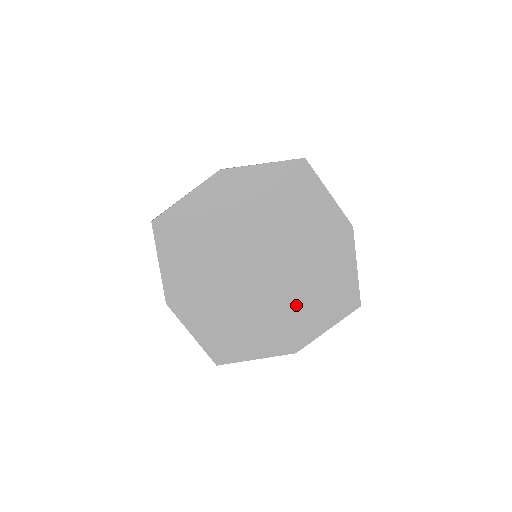
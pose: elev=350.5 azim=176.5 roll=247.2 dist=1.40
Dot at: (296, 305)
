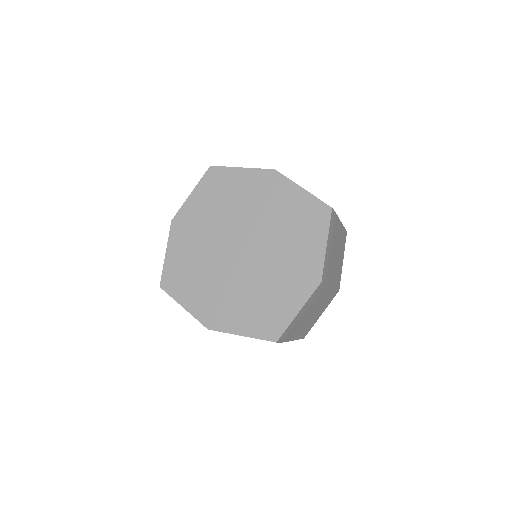
Dot at: (288, 250)
